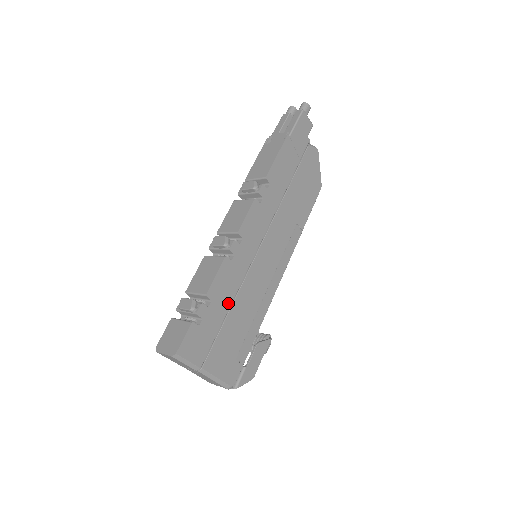
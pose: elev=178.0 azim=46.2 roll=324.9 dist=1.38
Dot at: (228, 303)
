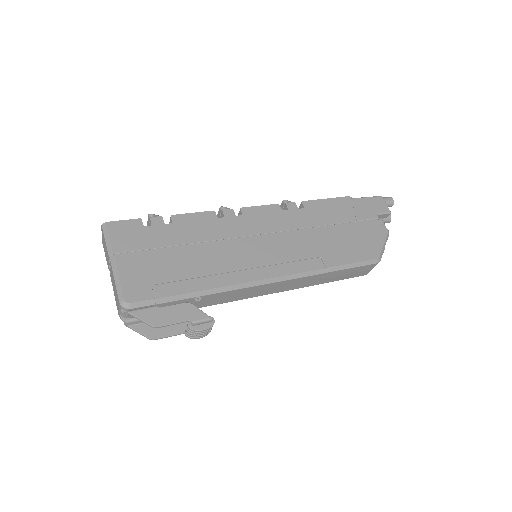
Dot at: (187, 240)
